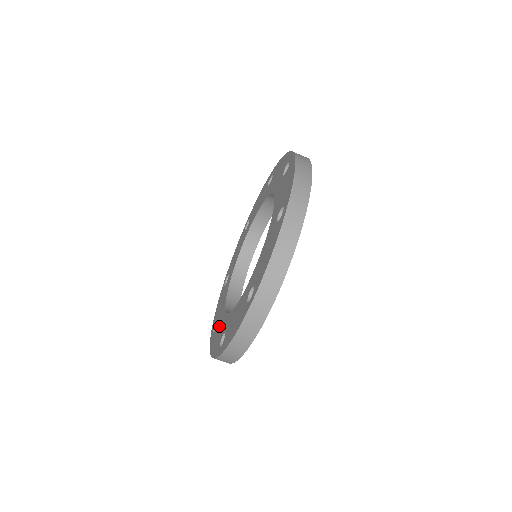
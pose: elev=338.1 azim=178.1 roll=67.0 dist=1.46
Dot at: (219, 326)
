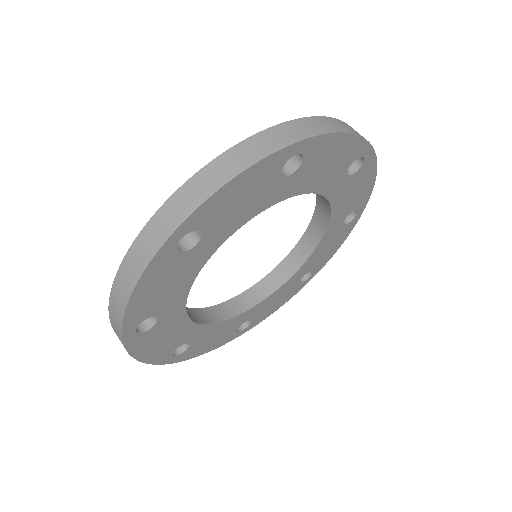
Dot at: occluded
